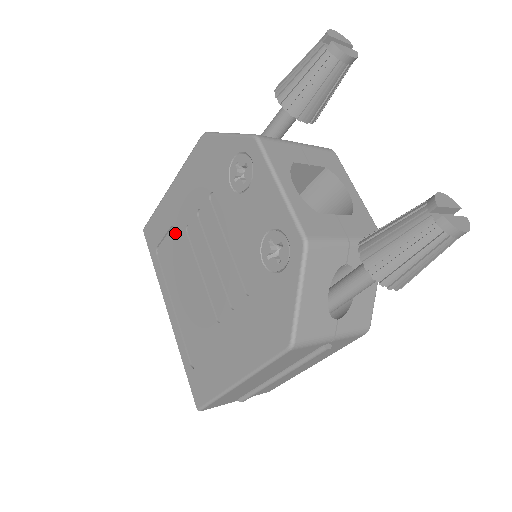
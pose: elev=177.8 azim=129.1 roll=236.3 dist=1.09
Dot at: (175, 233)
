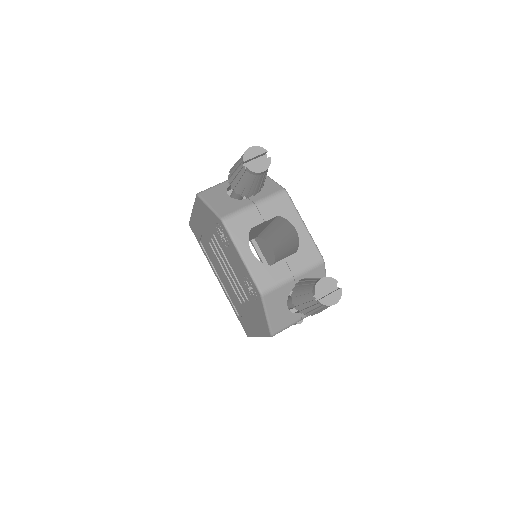
Dot at: occluded
